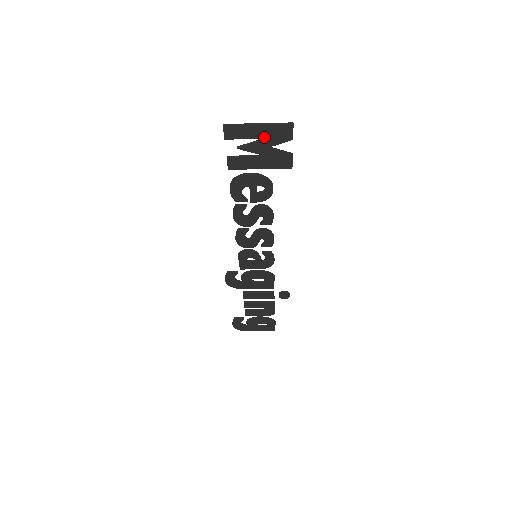
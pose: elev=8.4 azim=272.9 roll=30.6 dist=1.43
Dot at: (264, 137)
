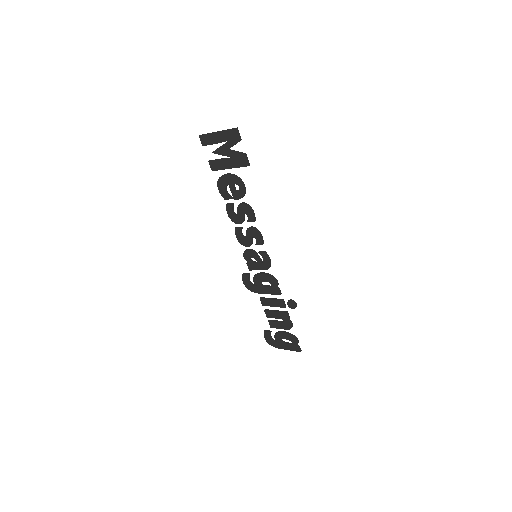
Dot at: (223, 141)
